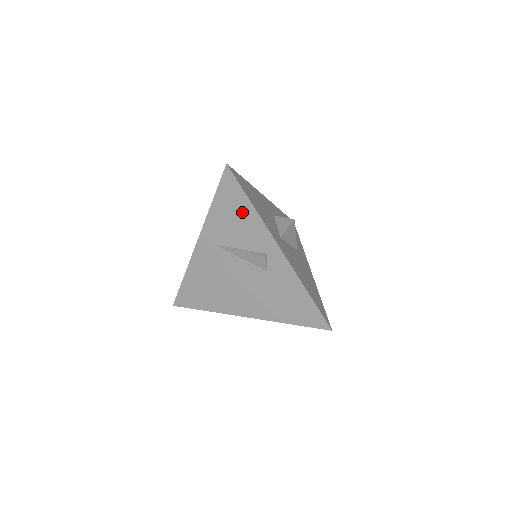
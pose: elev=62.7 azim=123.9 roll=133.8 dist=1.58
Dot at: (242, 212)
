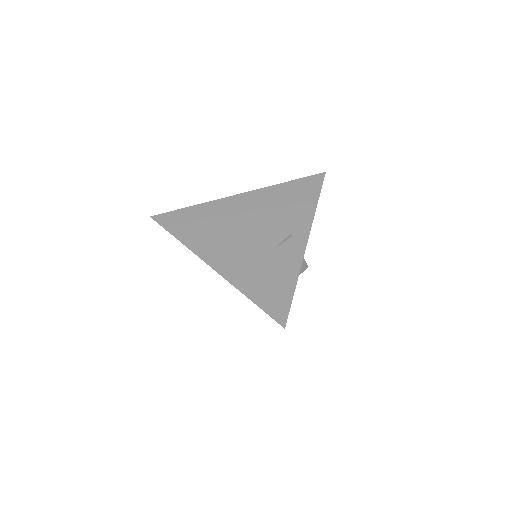
Dot at: (304, 201)
